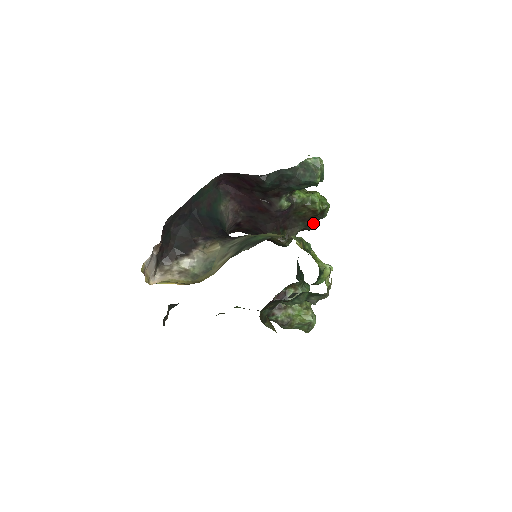
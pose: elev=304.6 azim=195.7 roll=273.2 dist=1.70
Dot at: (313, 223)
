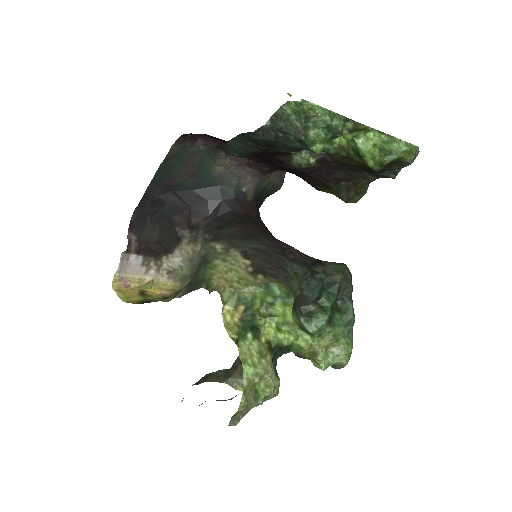
Dot at: occluded
